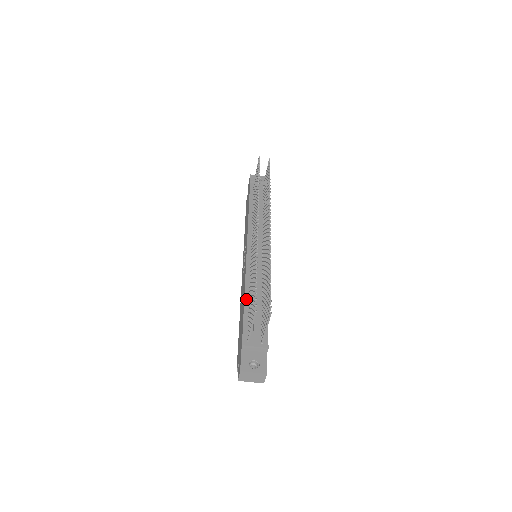
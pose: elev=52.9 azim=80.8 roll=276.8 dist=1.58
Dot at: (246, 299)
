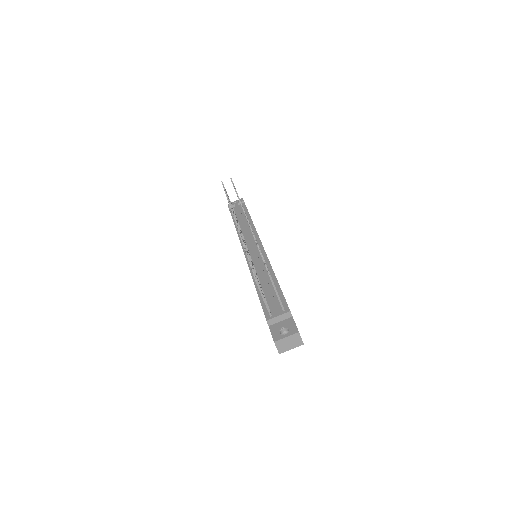
Dot at: (257, 288)
